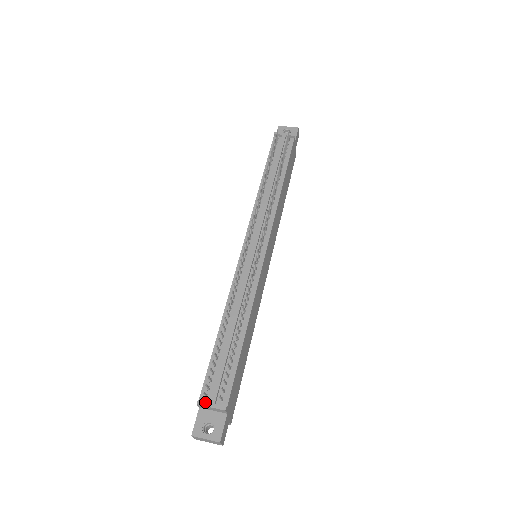
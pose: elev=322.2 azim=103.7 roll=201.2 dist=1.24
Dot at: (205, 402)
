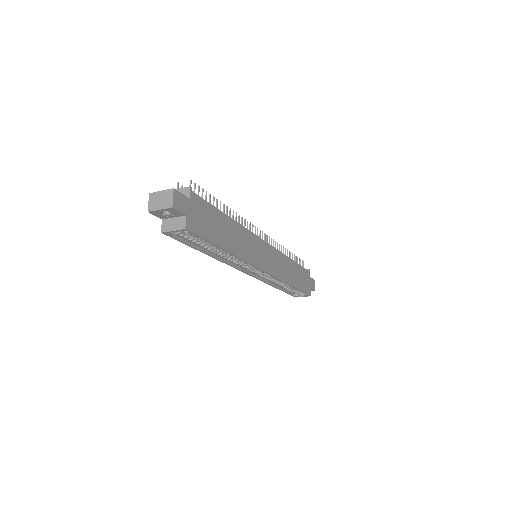
Dot at: occluded
